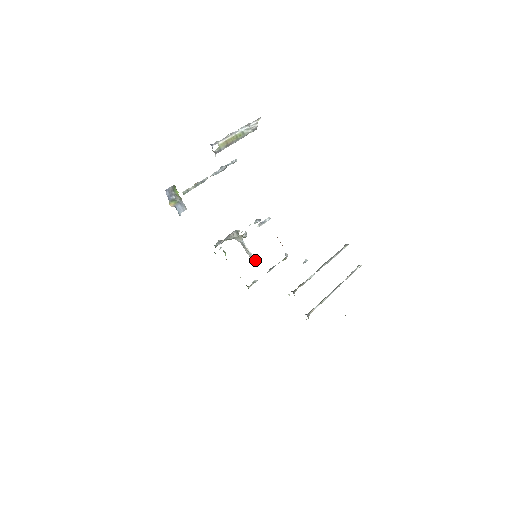
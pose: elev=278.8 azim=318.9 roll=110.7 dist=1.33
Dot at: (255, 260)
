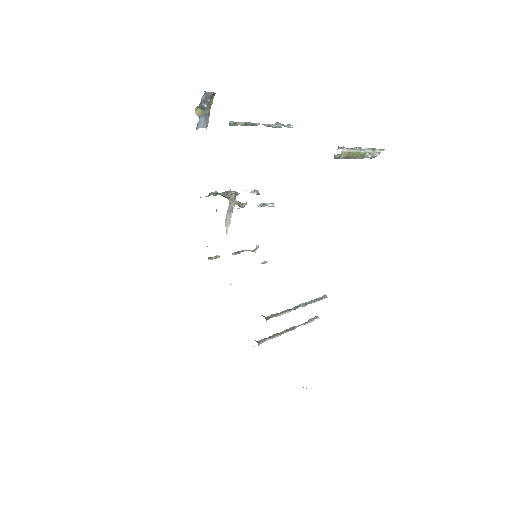
Dot at: occluded
